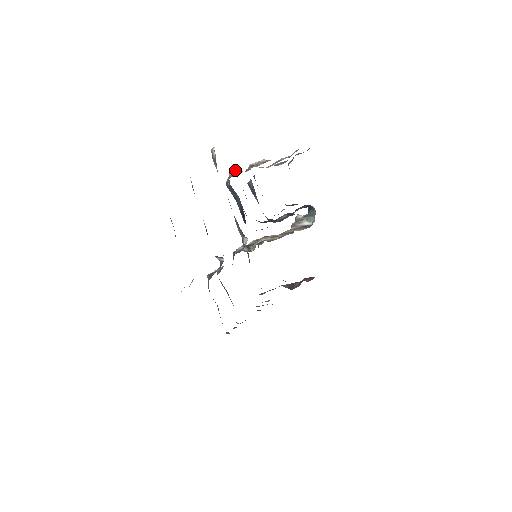
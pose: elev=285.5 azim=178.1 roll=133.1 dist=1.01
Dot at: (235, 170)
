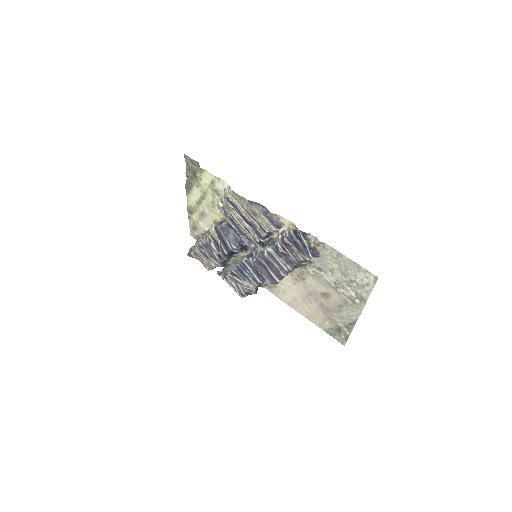
Dot at: (215, 224)
